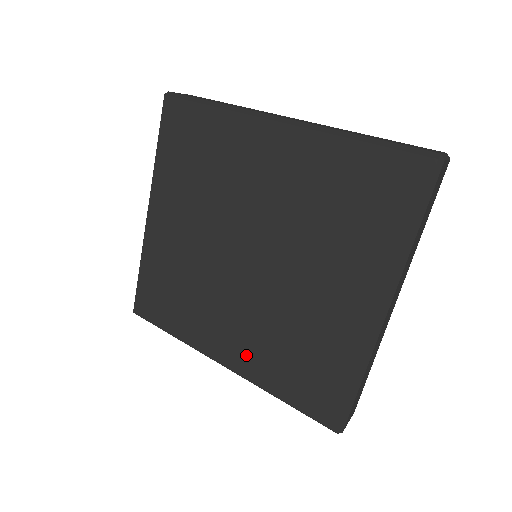
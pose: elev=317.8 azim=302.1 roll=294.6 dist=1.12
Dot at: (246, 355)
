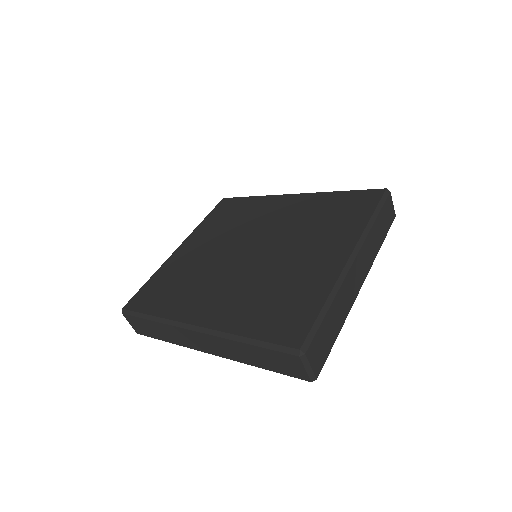
Dot at: (223, 311)
